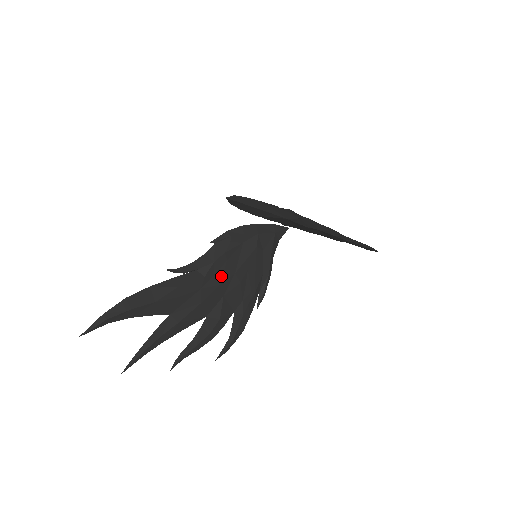
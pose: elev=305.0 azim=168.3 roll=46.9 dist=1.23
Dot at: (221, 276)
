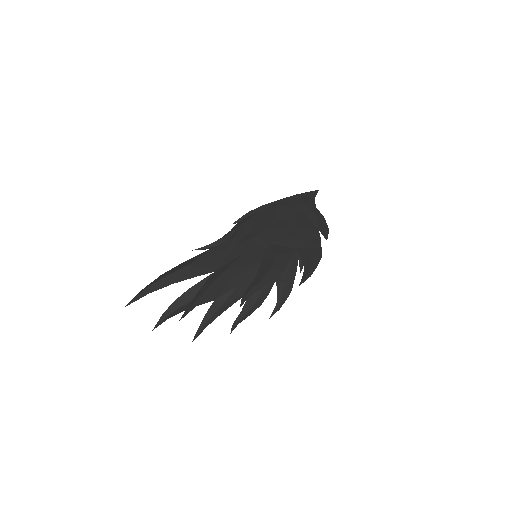
Dot at: occluded
